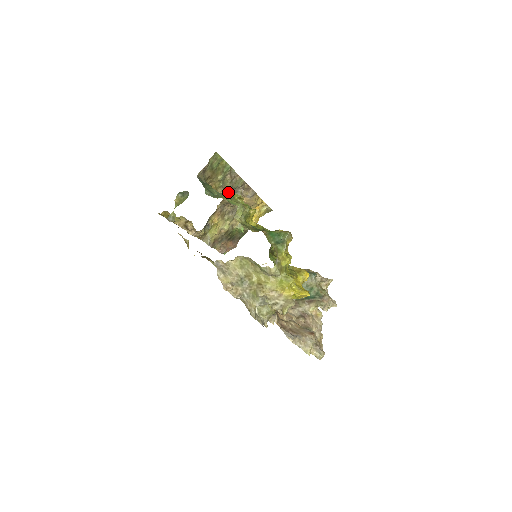
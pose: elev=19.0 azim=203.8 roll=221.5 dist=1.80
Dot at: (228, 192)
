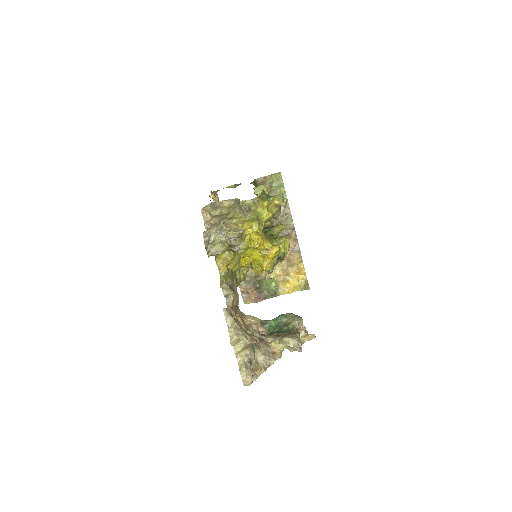
Dot at: occluded
